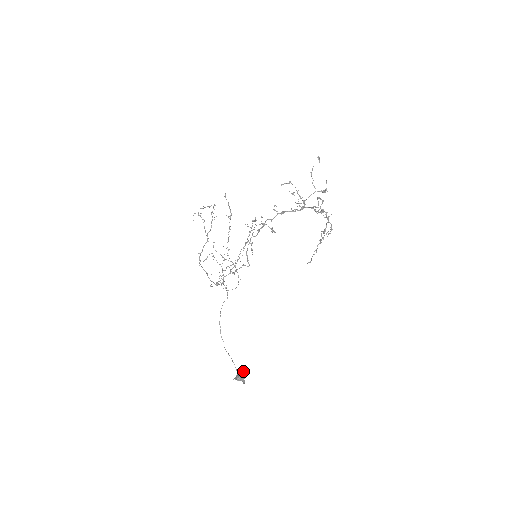
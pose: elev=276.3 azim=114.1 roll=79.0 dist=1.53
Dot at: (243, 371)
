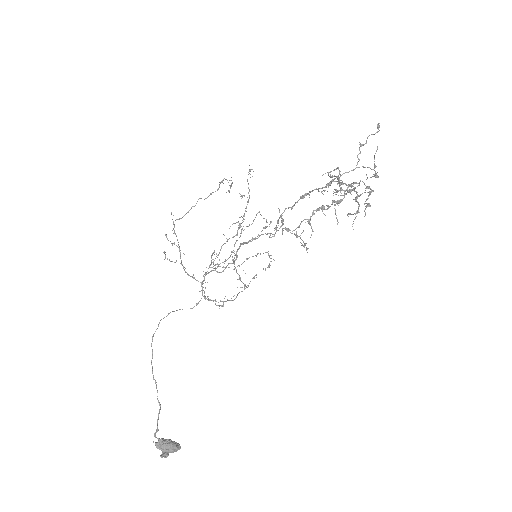
Dot at: occluded
